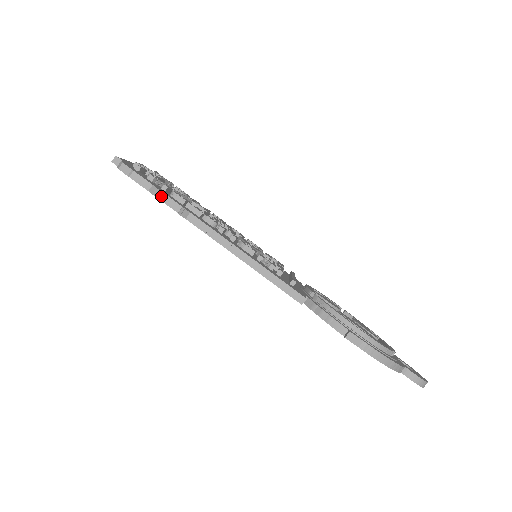
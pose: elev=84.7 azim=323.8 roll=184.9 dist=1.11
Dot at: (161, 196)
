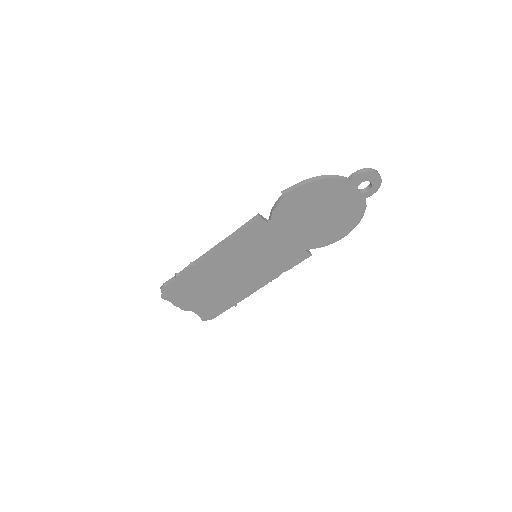
Dot at: (180, 274)
